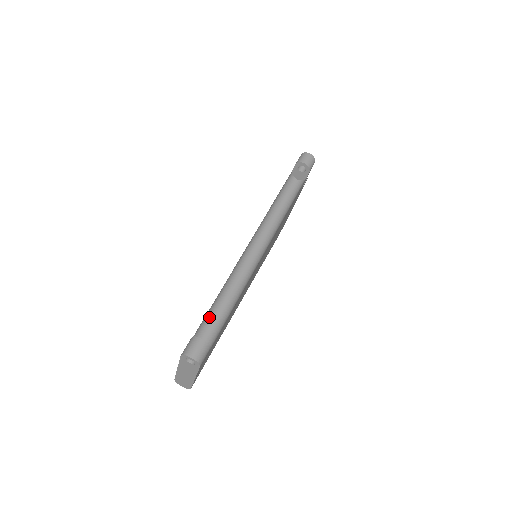
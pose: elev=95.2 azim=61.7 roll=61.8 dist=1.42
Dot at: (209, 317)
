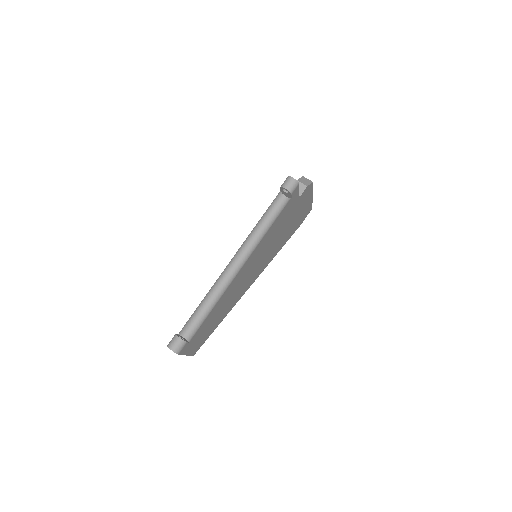
Dot at: (195, 316)
